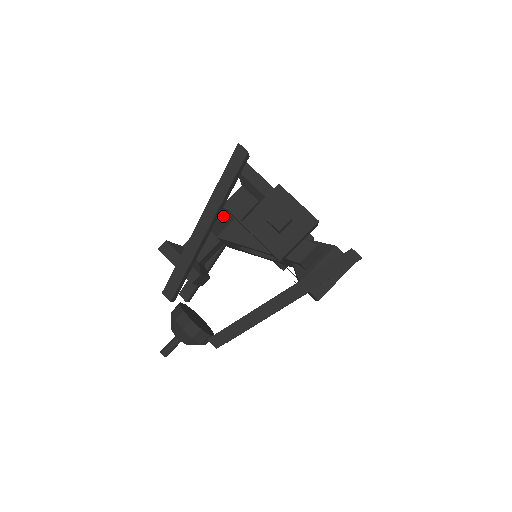
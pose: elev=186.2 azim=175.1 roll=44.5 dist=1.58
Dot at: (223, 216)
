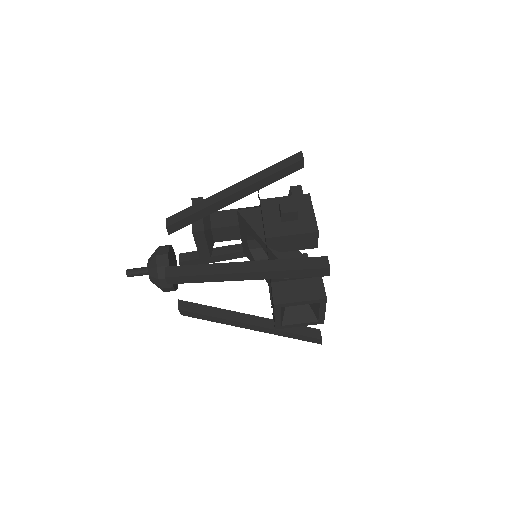
Dot at: occluded
